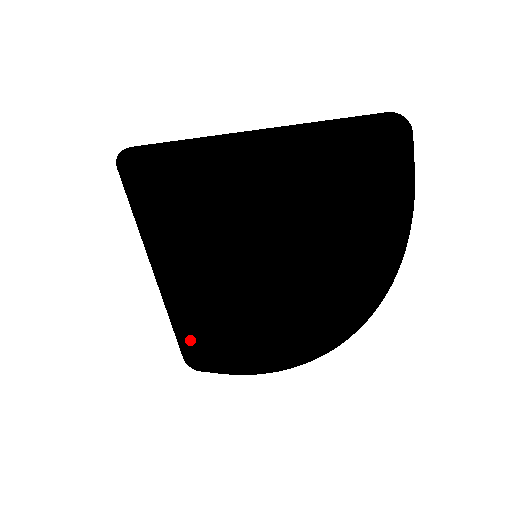
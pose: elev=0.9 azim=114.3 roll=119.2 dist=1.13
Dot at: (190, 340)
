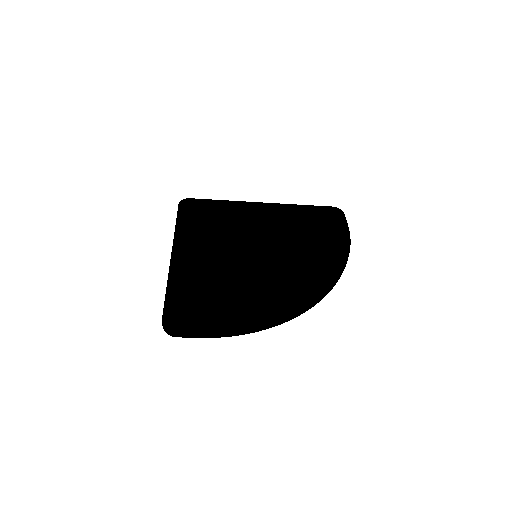
Dot at: (180, 301)
